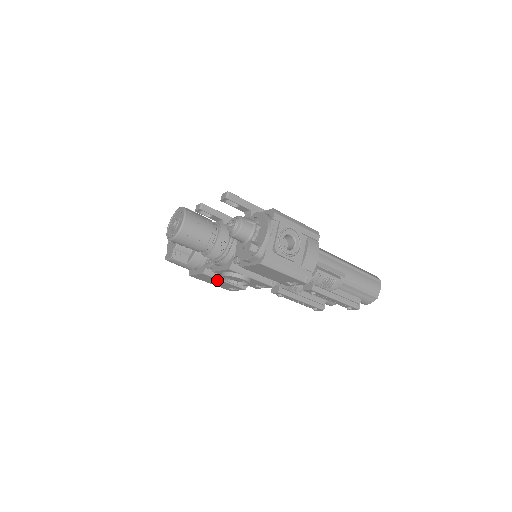
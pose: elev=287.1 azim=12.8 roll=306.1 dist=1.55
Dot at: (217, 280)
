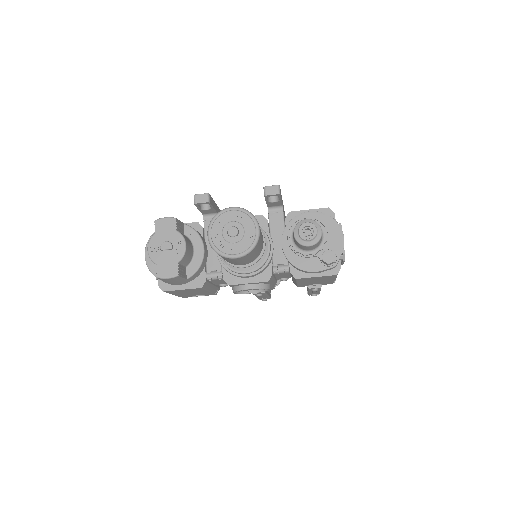
Dot at: (201, 291)
